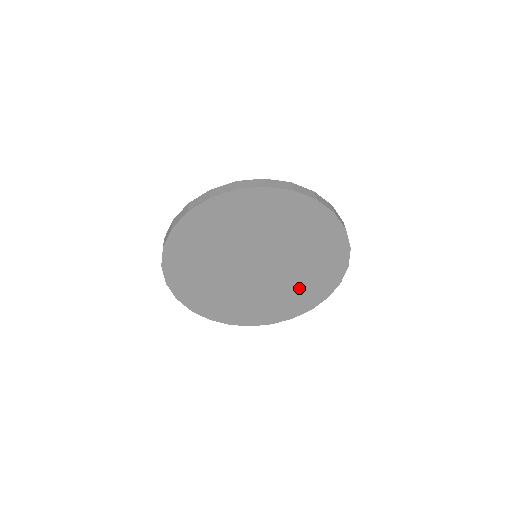
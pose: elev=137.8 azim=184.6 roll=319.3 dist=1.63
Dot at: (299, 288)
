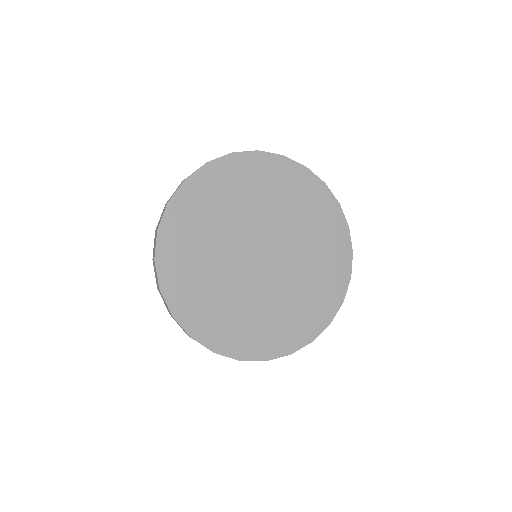
Dot at: (301, 301)
